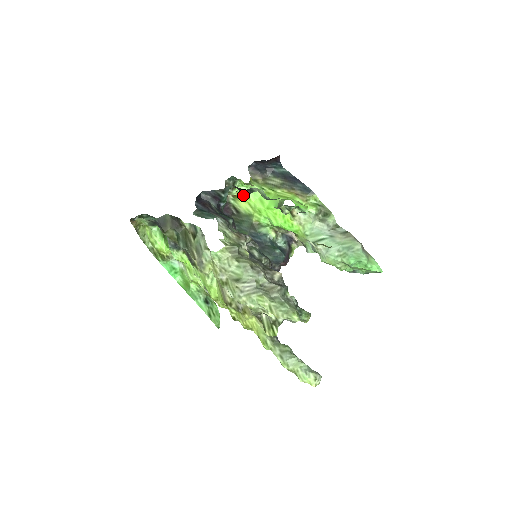
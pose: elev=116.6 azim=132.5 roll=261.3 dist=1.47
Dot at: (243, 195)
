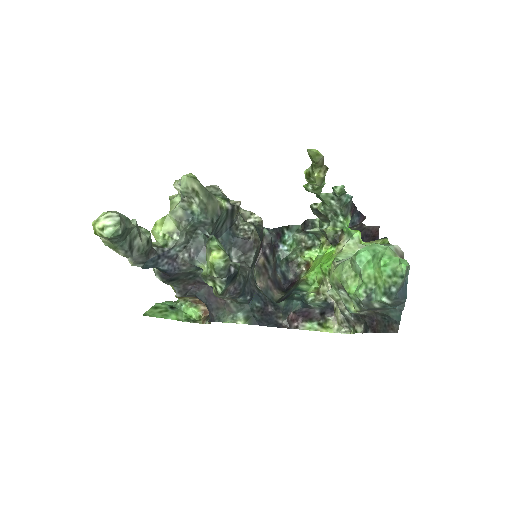
Dot at: (314, 260)
